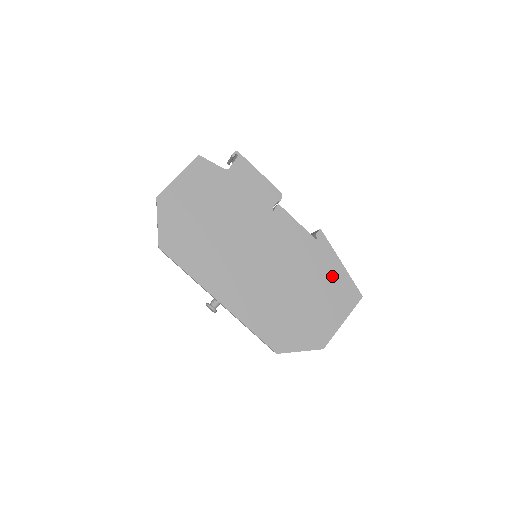
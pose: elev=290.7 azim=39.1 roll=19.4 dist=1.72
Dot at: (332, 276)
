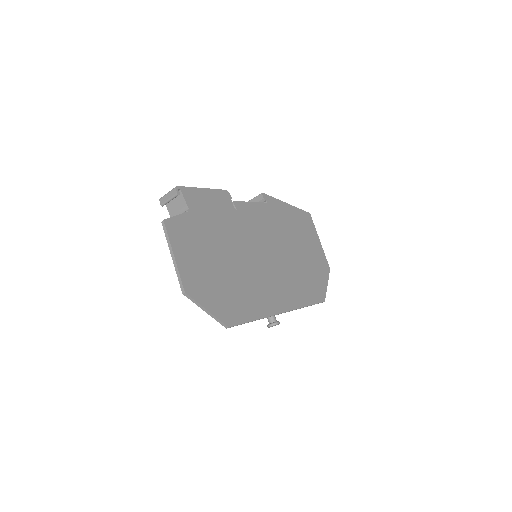
Dot at: (293, 218)
